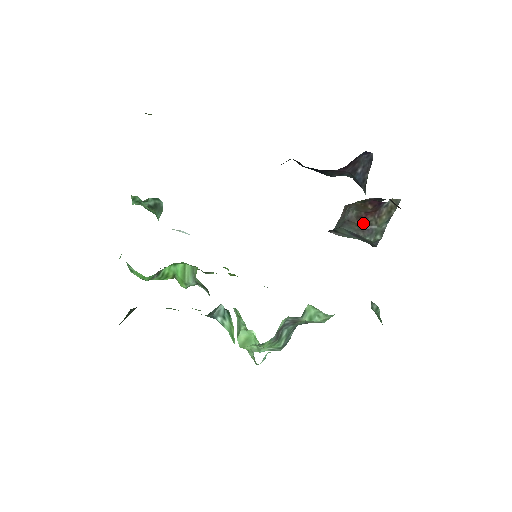
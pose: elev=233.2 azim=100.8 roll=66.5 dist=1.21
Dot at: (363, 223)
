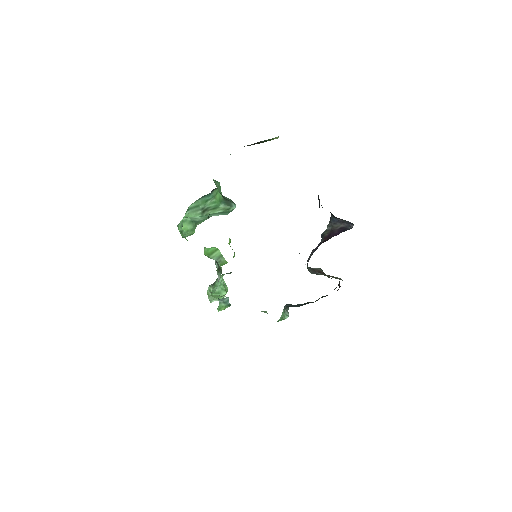
Dot at: occluded
